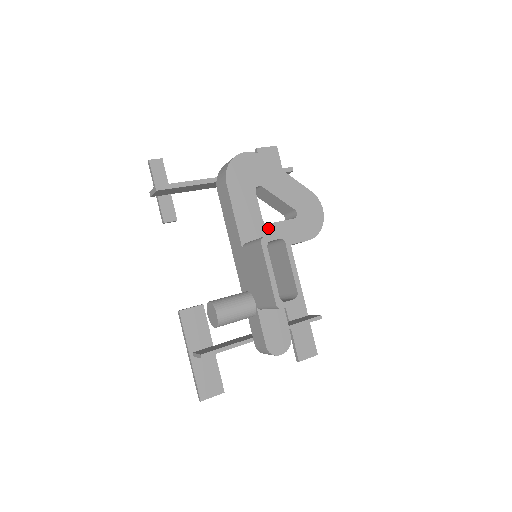
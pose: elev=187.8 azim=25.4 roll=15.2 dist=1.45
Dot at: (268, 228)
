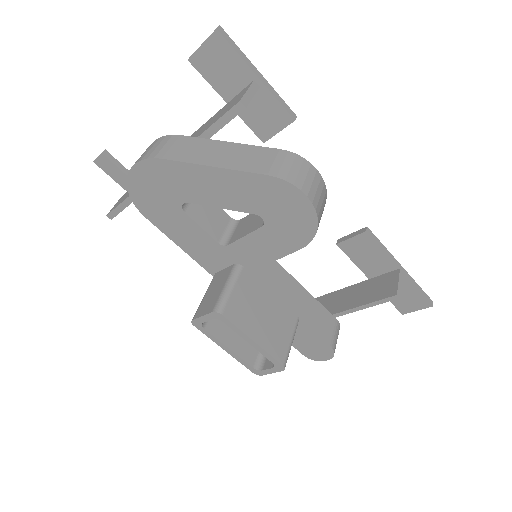
Dot at: (232, 250)
